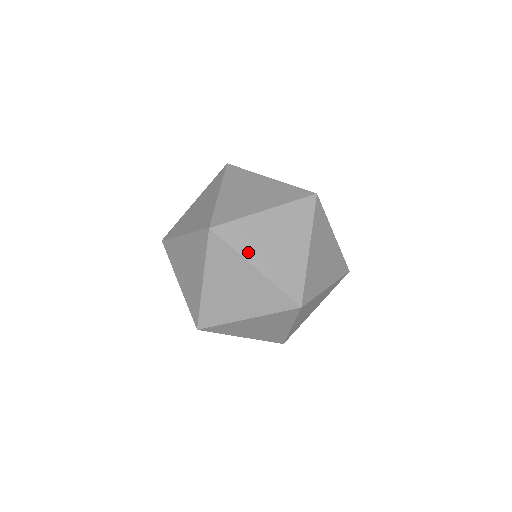
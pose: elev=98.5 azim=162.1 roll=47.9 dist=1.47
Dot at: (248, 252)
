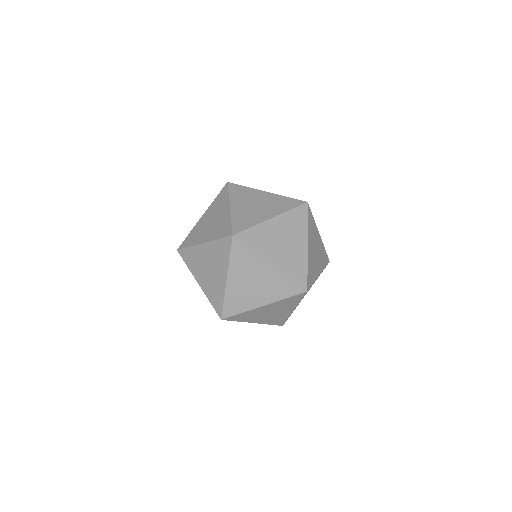
Dot at: (197, 241)
